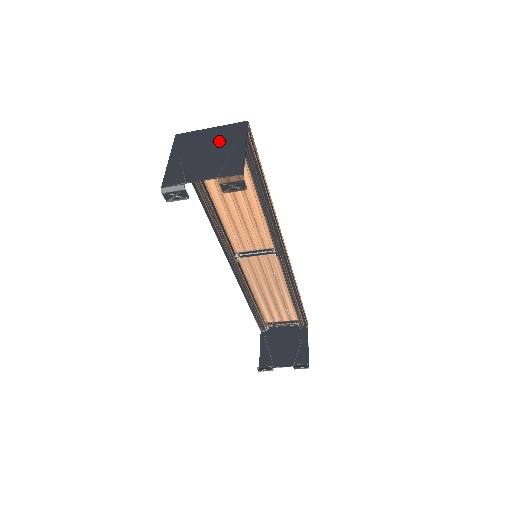
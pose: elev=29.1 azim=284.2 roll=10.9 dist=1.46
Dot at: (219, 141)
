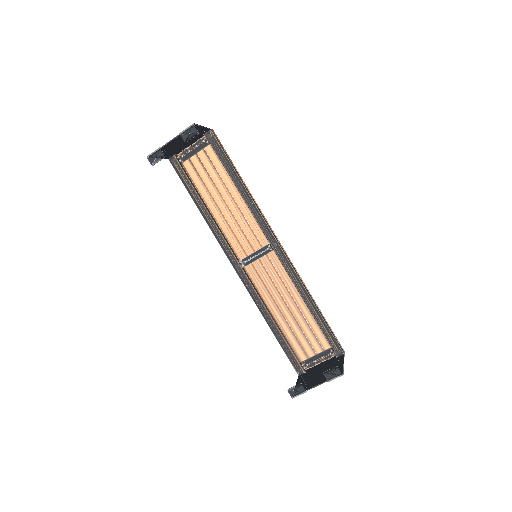
Dot at: (192, 138)
